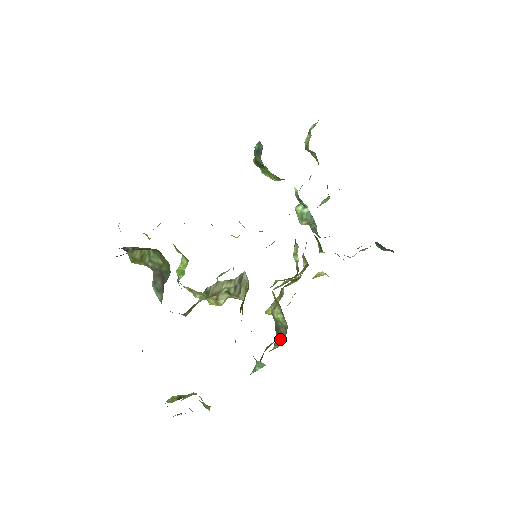
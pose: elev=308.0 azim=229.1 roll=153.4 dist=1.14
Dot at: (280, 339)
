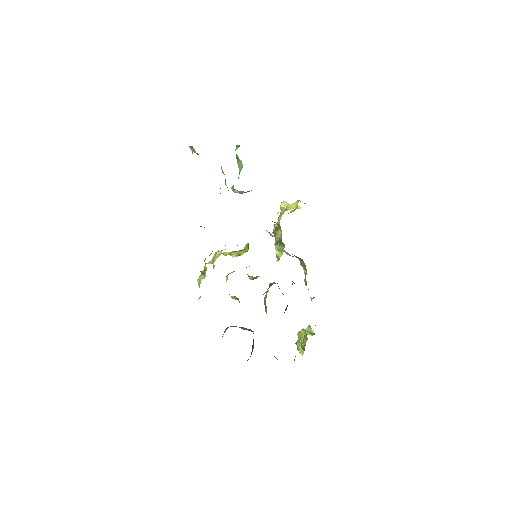
Dot at: (302, 263)
